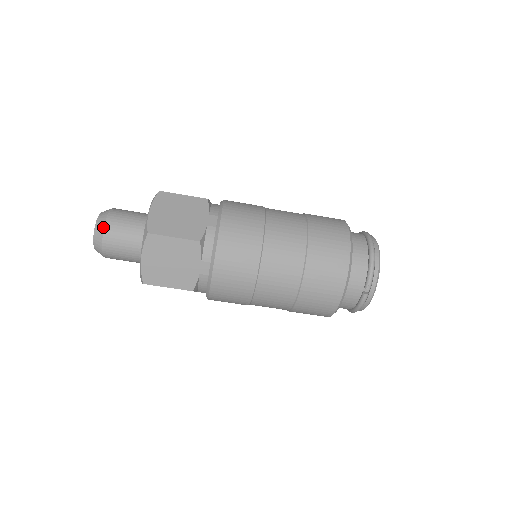
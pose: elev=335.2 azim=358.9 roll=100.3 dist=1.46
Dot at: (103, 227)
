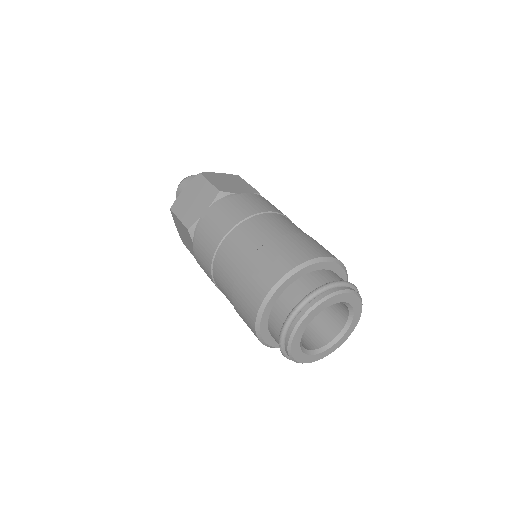
Dot at: occluded
